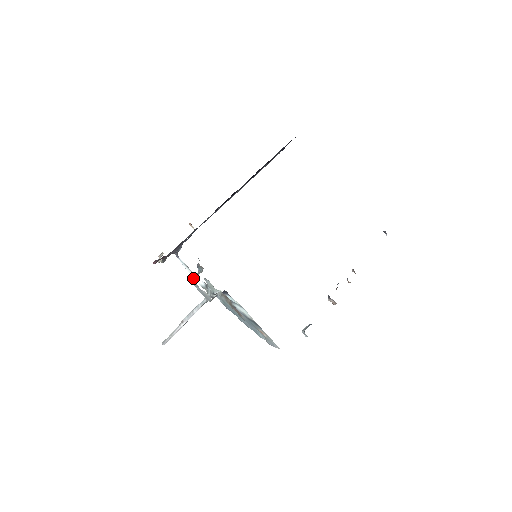
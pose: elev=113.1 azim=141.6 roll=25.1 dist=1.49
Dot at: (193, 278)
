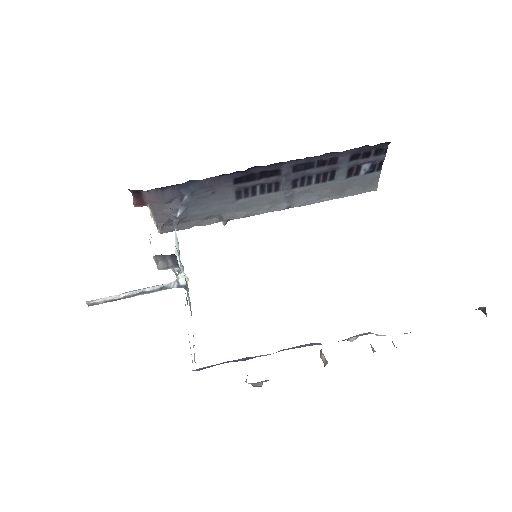
Dot at: occluded
